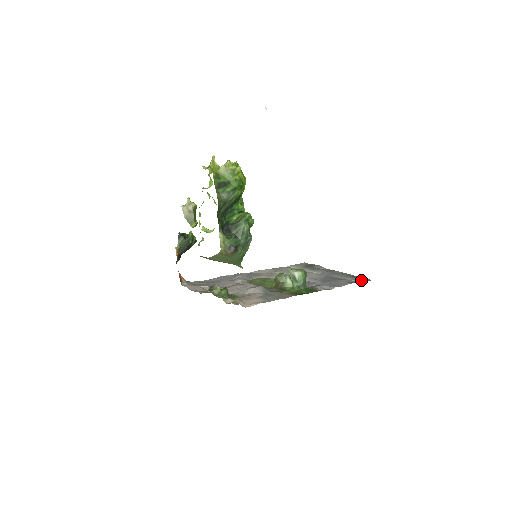
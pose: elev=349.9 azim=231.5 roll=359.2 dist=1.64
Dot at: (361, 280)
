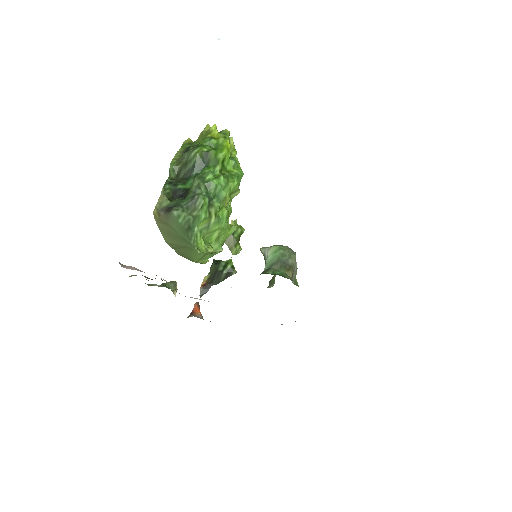
Dot at: occluded
